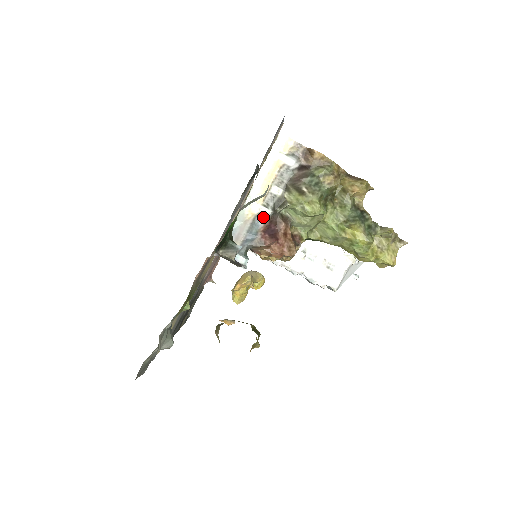
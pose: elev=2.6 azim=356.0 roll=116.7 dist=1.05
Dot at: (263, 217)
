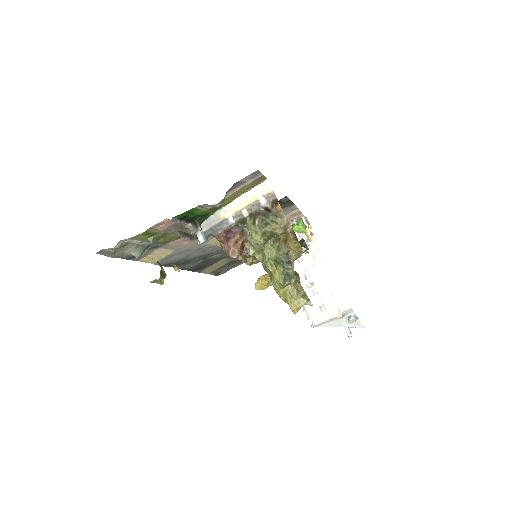
Dot at: (228, 223)
